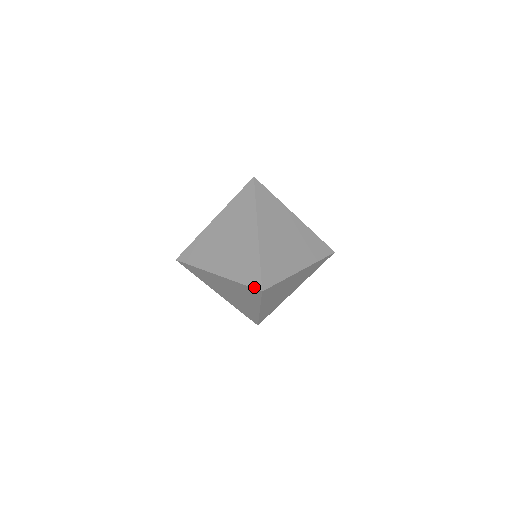
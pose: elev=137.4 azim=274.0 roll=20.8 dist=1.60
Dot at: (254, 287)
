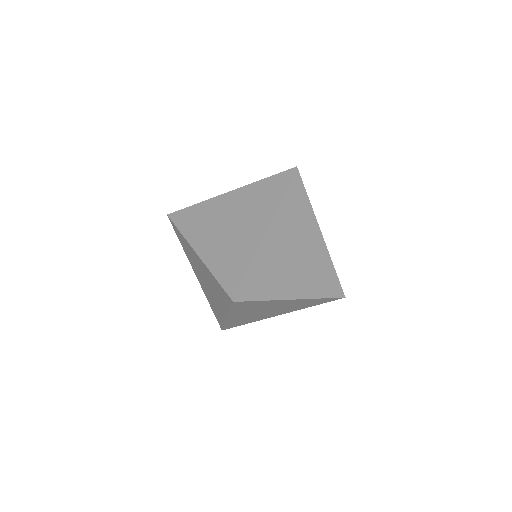
Dot at: (218, 322)
